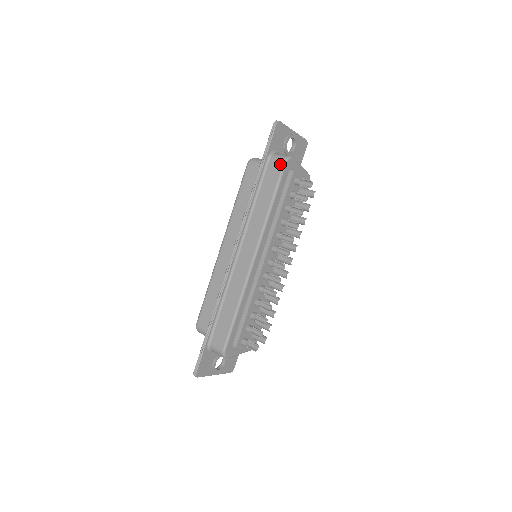
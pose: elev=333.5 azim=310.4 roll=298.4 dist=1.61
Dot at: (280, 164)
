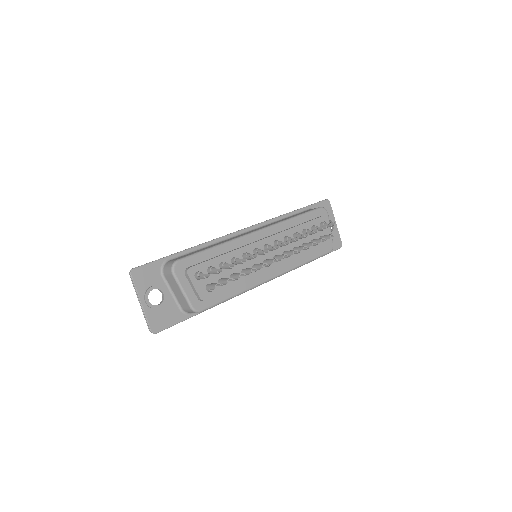
Dot at: (316, 208)
